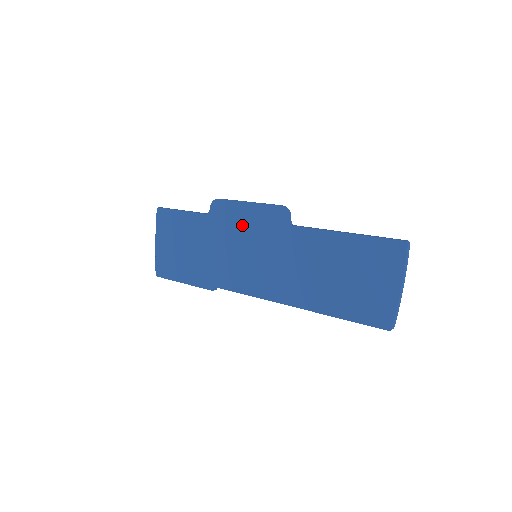
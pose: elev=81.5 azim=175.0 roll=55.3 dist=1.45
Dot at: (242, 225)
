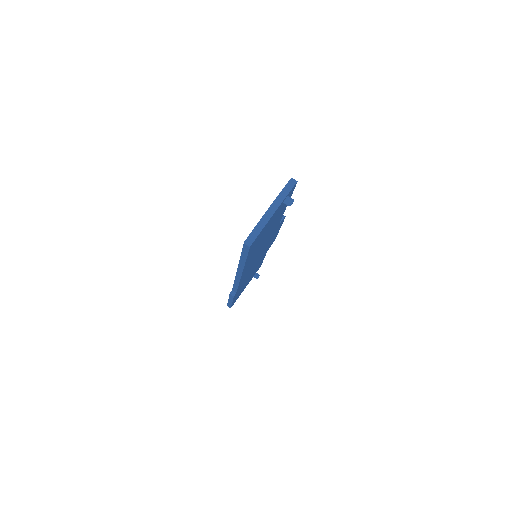
Dot at: occluded
